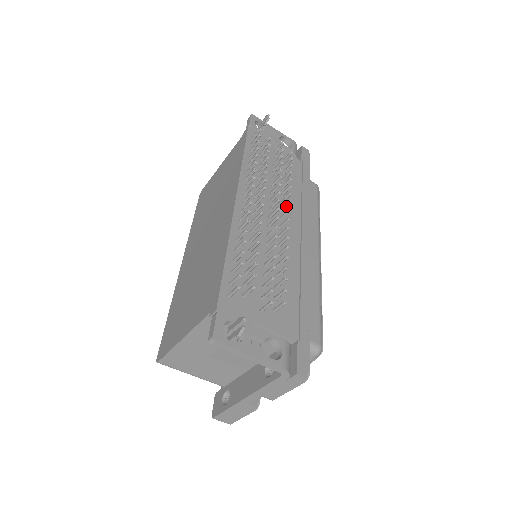
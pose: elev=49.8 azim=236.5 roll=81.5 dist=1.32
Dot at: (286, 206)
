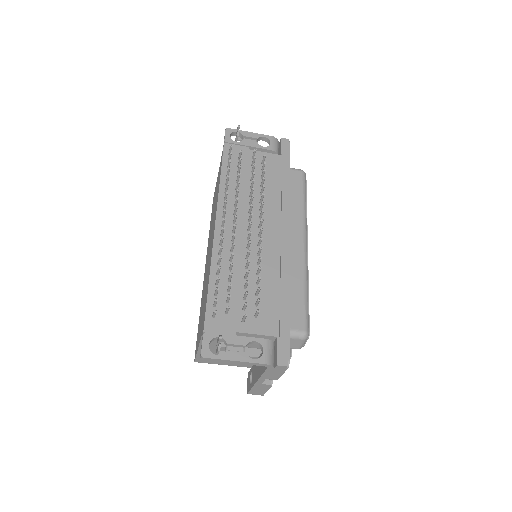
Dot at: (261, 215)
